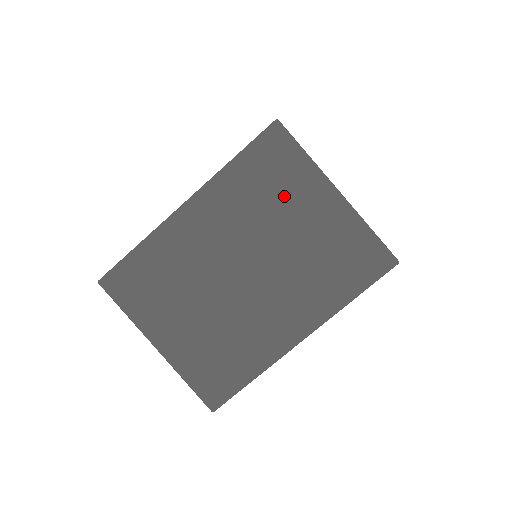
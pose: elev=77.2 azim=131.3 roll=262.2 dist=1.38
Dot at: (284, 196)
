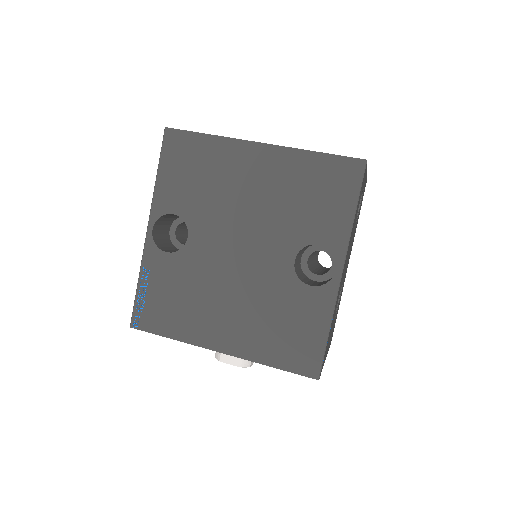
Dot at: occluded
